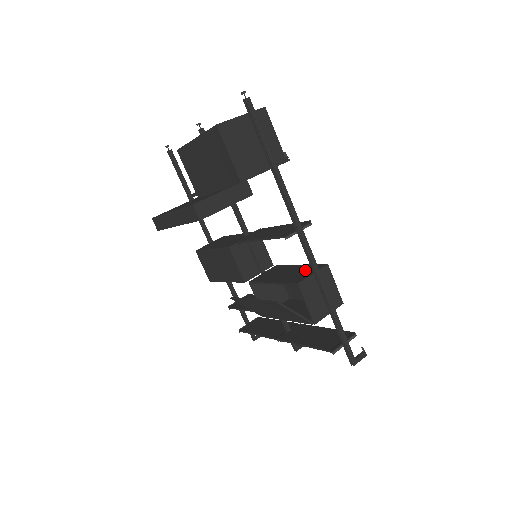
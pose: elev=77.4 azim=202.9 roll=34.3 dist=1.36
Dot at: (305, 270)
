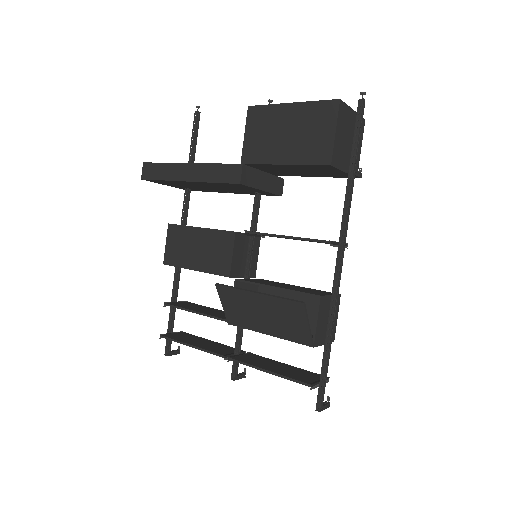
Dot at: (315, 290)
